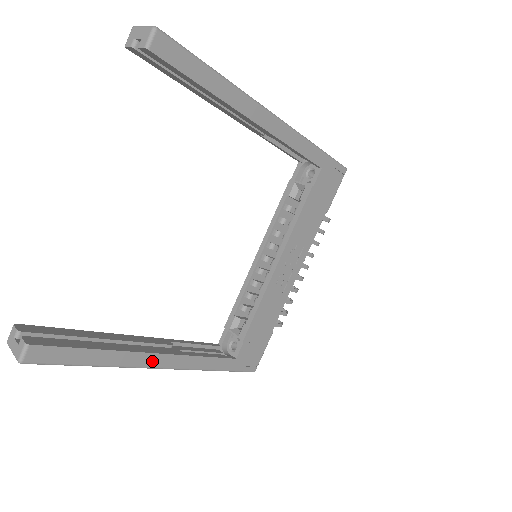
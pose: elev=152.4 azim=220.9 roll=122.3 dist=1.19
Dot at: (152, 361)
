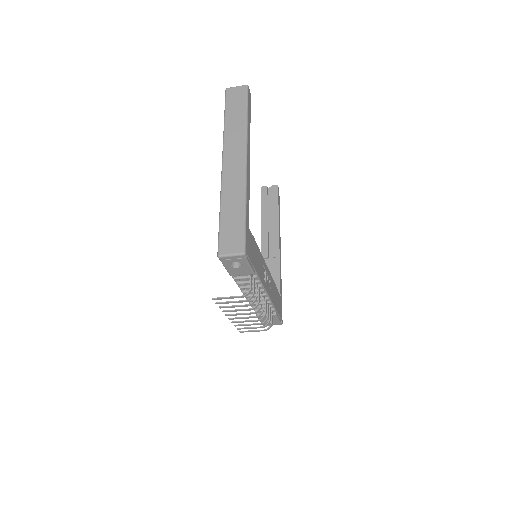
Dot at: (248, 152)
